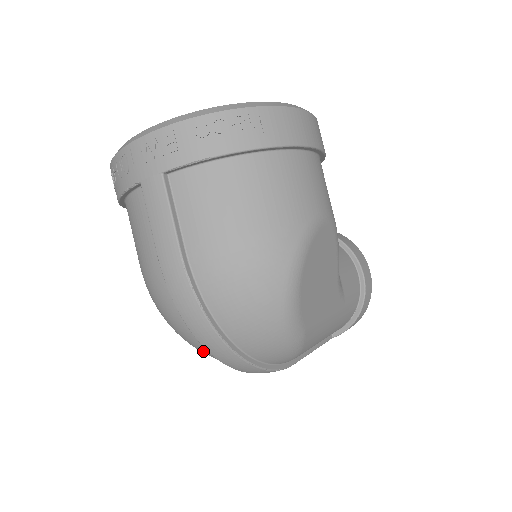
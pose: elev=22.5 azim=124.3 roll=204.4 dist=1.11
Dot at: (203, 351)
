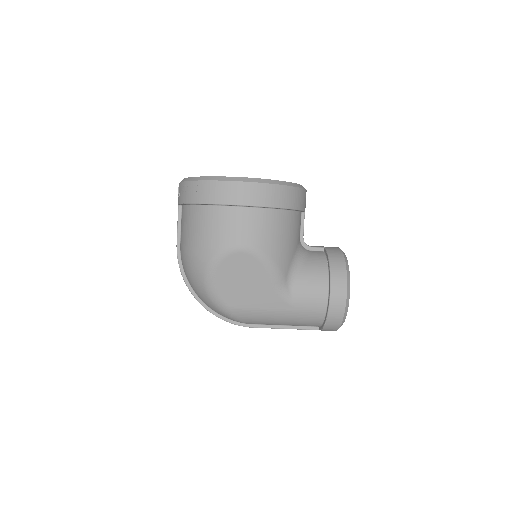
Dot at: occluded
